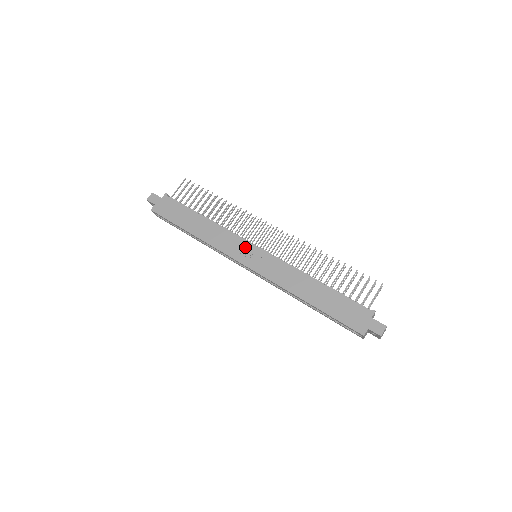
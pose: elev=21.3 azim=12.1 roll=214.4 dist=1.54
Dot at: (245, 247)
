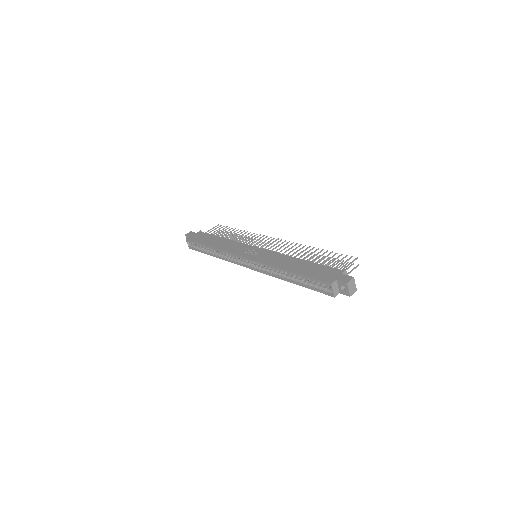
Dot at: (248, 248)
